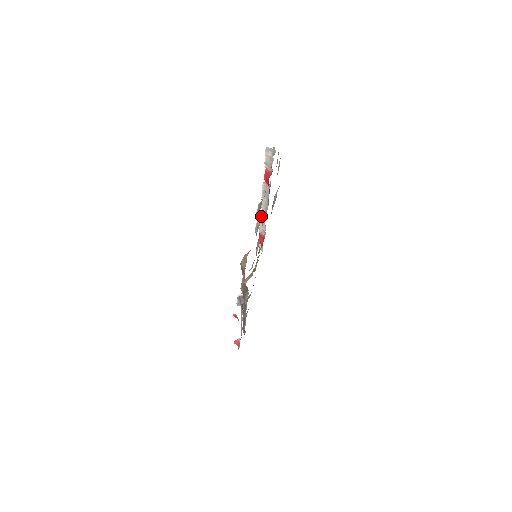
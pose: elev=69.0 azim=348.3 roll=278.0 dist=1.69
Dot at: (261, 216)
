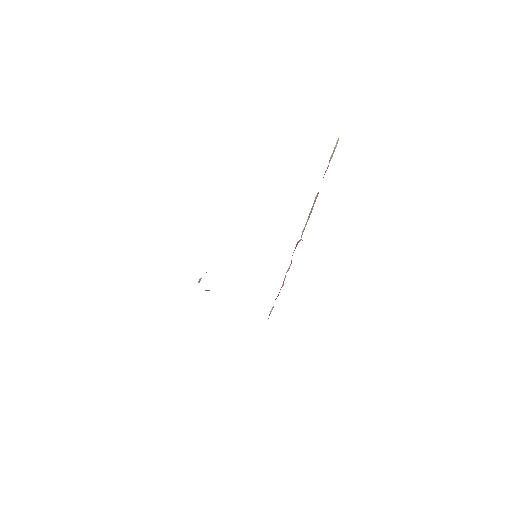
Dot at: occluded
